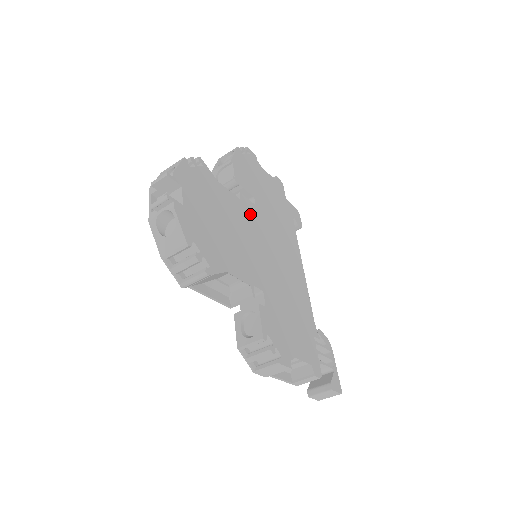
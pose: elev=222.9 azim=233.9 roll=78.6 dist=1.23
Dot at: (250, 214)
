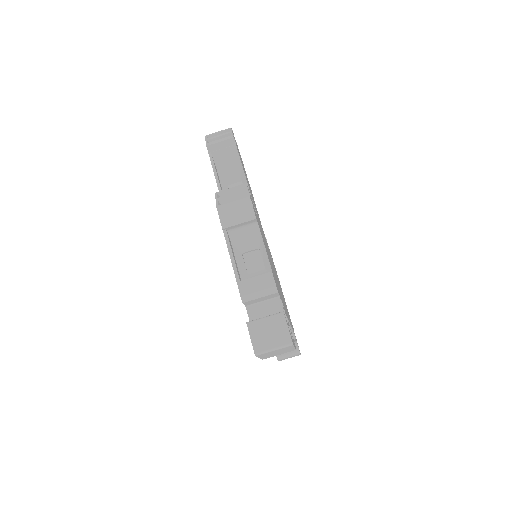
Dot at: occluded
